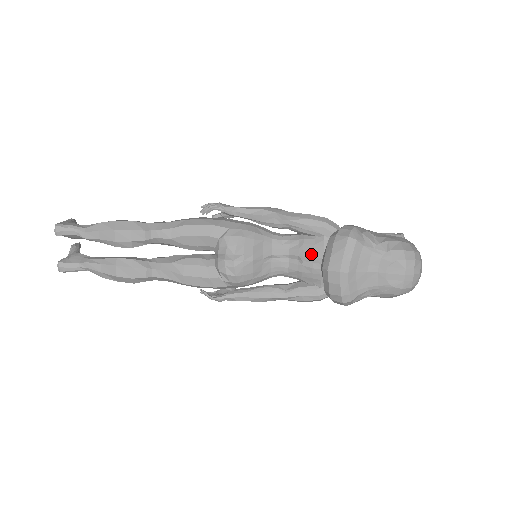
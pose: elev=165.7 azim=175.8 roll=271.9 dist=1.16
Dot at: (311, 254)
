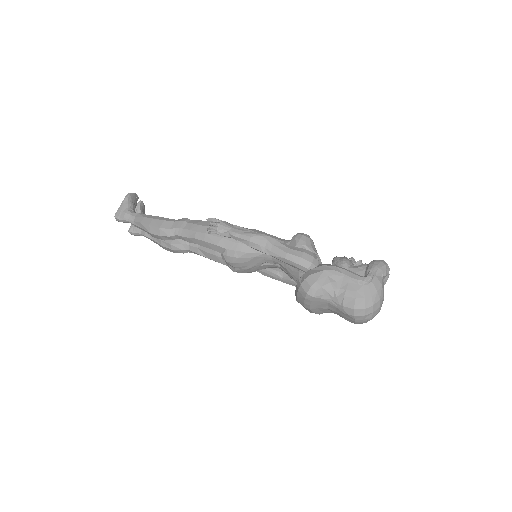
Dot at: (291, 275)
